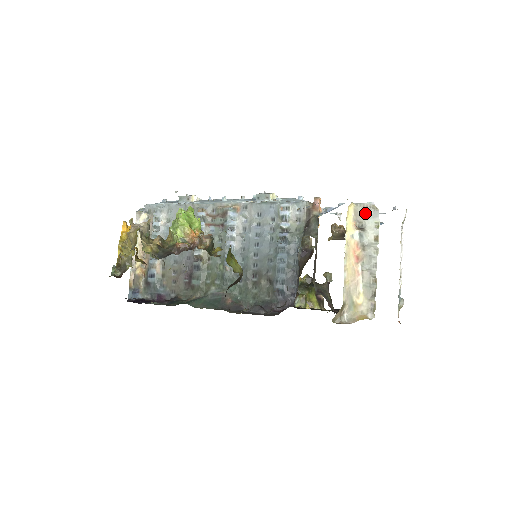
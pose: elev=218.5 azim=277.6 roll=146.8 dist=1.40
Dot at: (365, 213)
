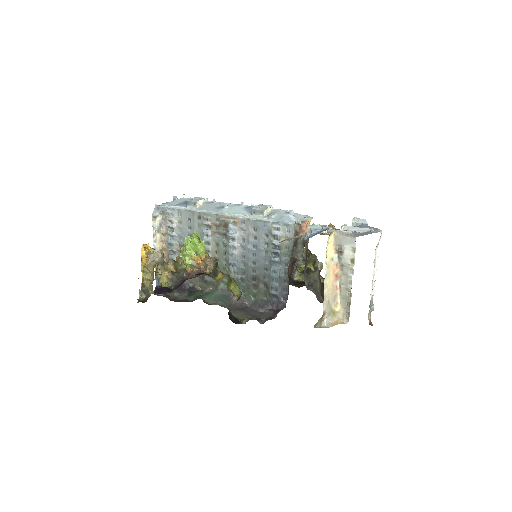
Dot at: (344, 239)
